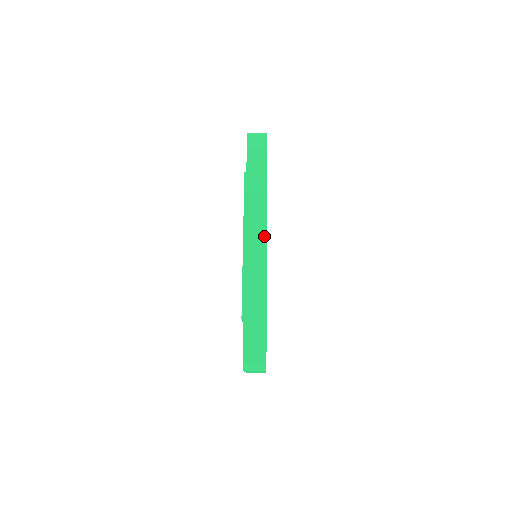
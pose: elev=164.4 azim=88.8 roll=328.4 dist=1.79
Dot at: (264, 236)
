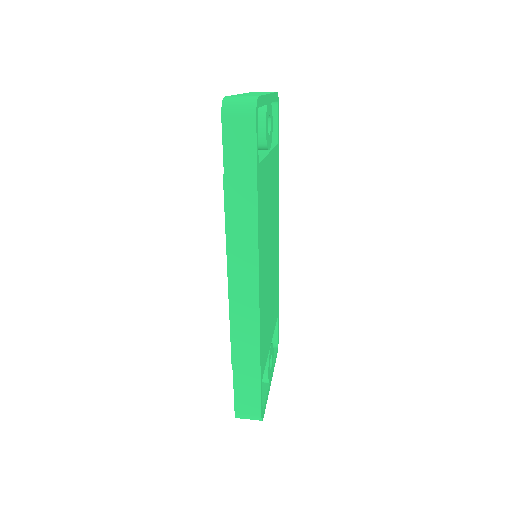
Dot at: (255, 281)
